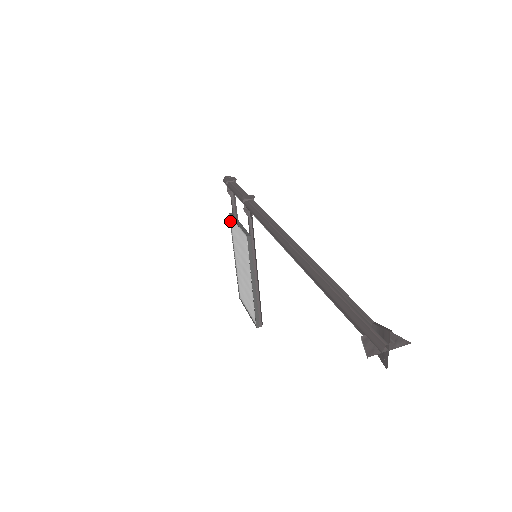
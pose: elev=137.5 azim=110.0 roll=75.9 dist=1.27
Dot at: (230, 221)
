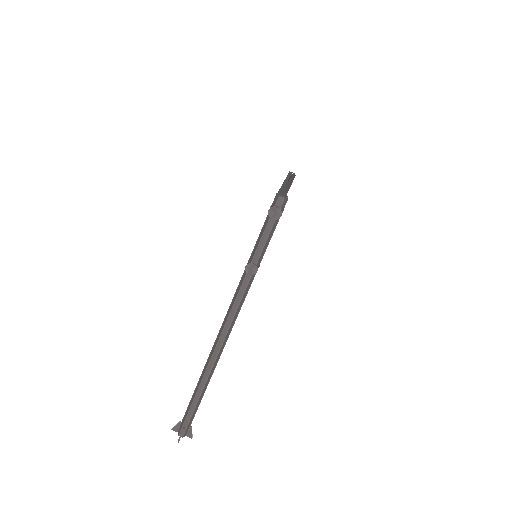
Dot at: occluded
